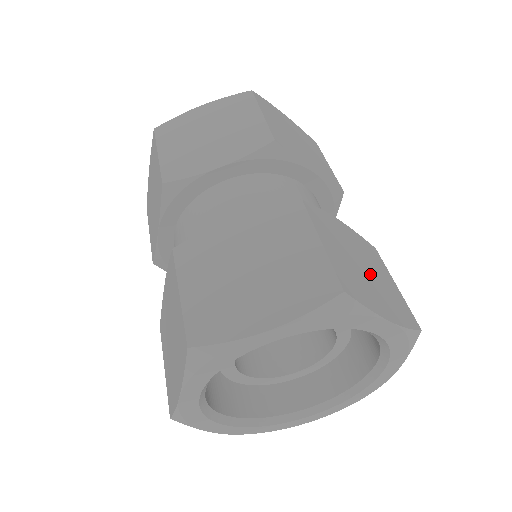
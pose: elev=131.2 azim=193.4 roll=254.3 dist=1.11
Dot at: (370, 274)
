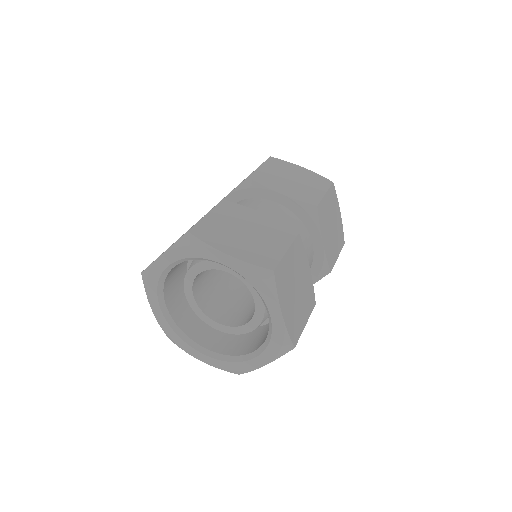
Dot at: (297, 296)
